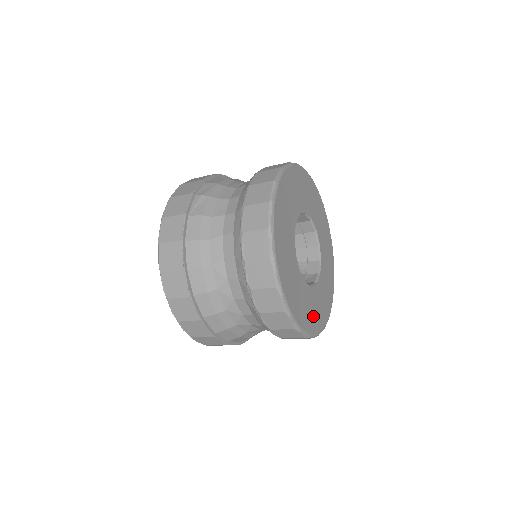
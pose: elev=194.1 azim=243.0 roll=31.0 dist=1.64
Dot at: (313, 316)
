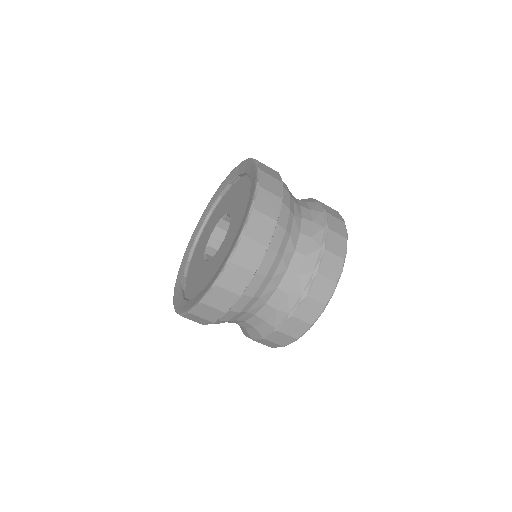
Dot at: occluded
